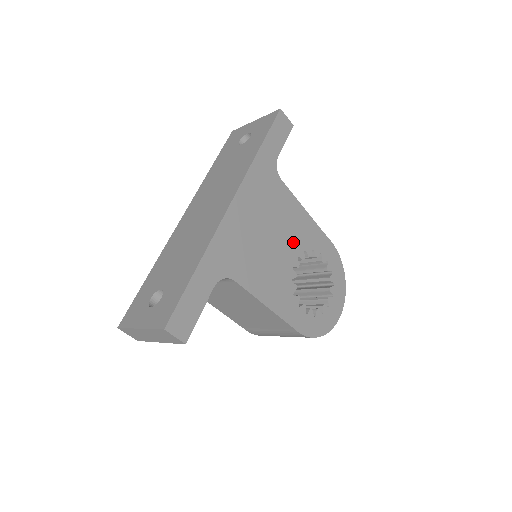
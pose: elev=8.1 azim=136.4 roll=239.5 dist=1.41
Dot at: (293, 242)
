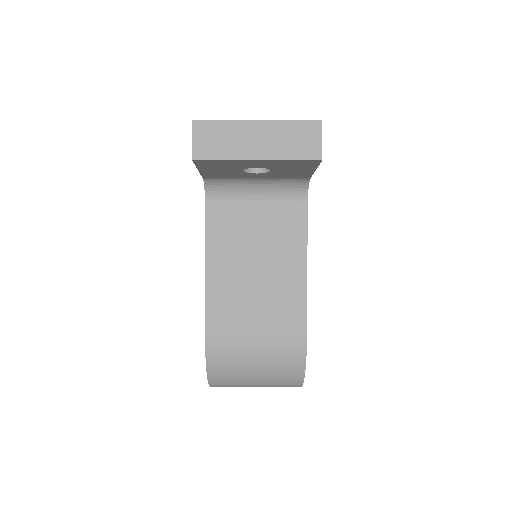
Dot at: occluded
